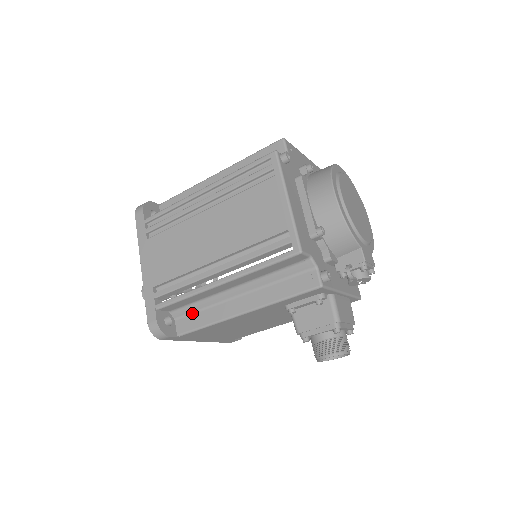
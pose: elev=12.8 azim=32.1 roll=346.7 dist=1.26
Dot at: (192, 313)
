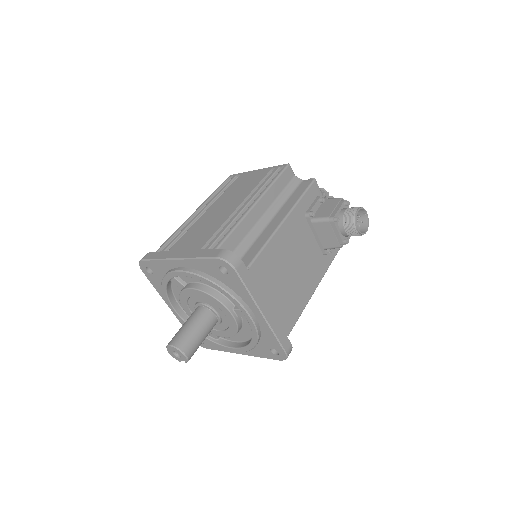
Dot at: (246, 252)
